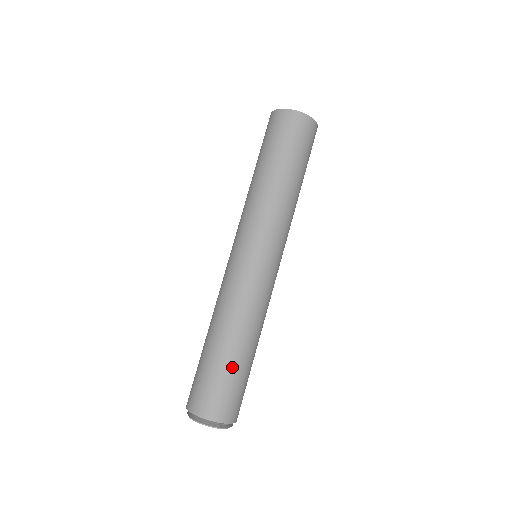
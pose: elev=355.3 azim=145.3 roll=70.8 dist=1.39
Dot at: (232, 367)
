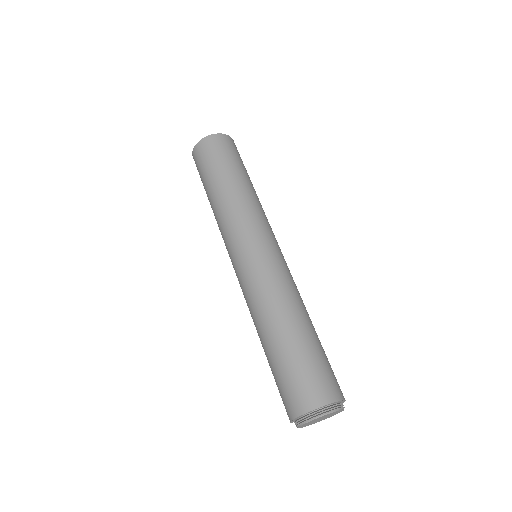
Dot at: (290, 351)
